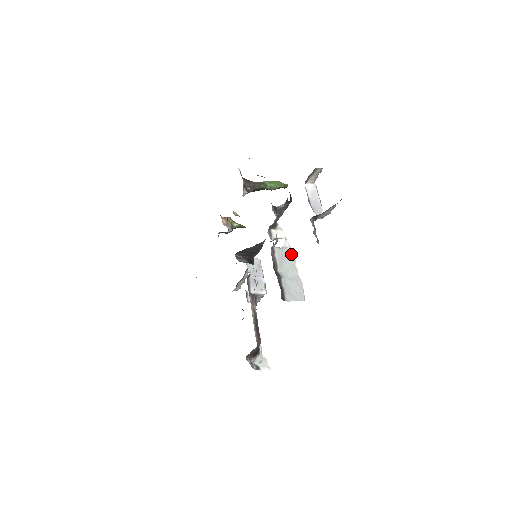
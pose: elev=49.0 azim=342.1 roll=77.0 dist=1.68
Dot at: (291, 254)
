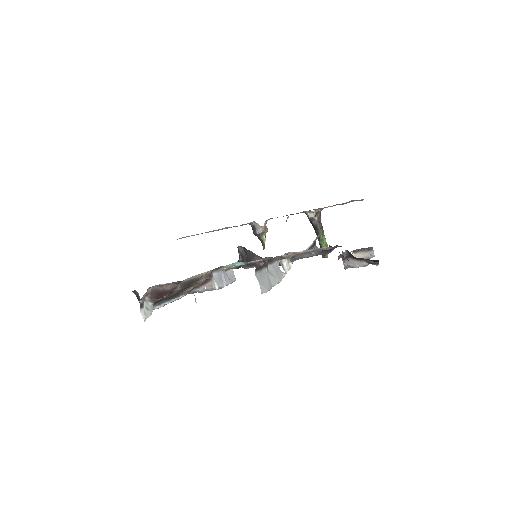
Dot at: (281, 278)
